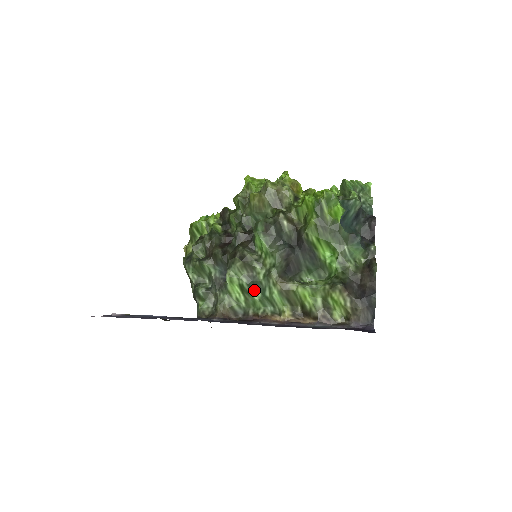
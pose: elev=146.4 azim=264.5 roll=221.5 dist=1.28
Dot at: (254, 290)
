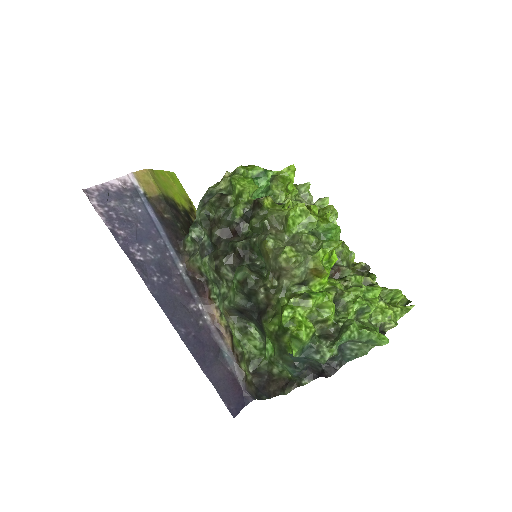
Dot at: (216, 285)
